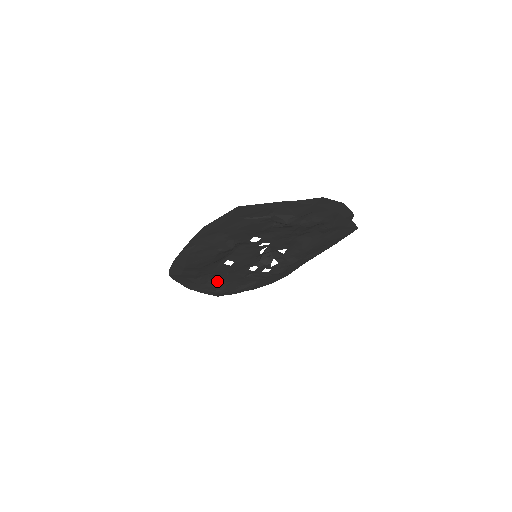
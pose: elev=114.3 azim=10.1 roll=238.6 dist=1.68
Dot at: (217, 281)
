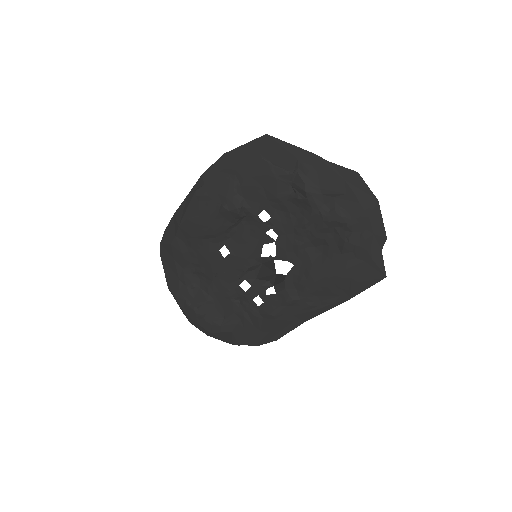
Dot at: (201, 289)
